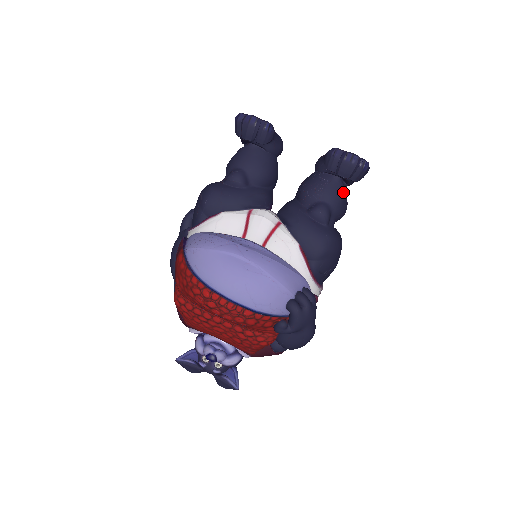
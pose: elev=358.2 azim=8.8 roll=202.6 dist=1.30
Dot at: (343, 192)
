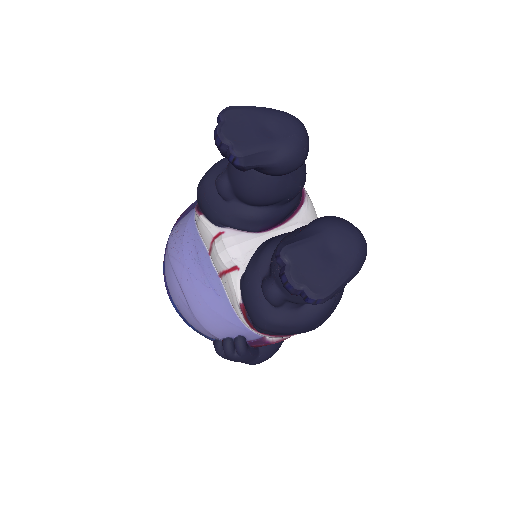
Dot at: occluded
